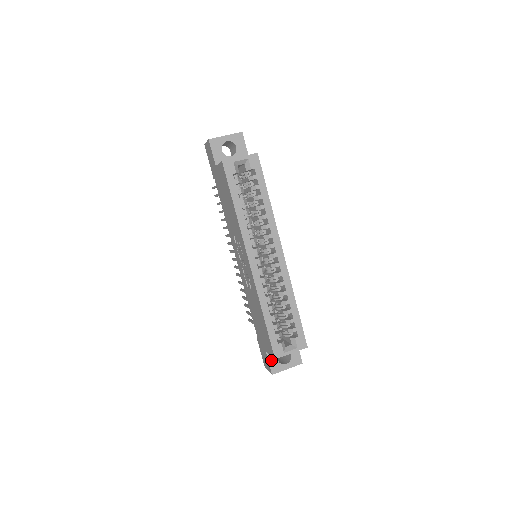
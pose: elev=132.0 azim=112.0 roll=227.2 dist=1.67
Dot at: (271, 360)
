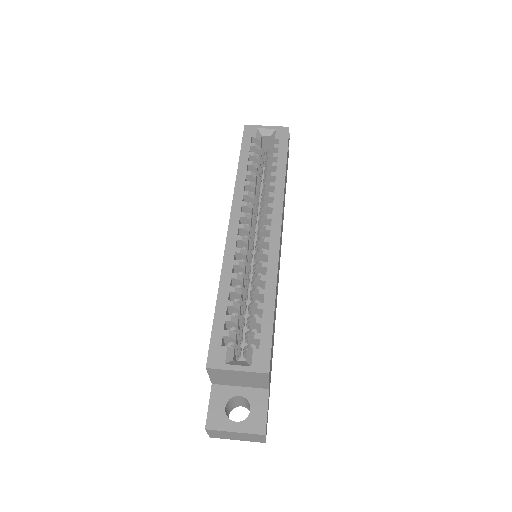
Dot at: (214, 402)
